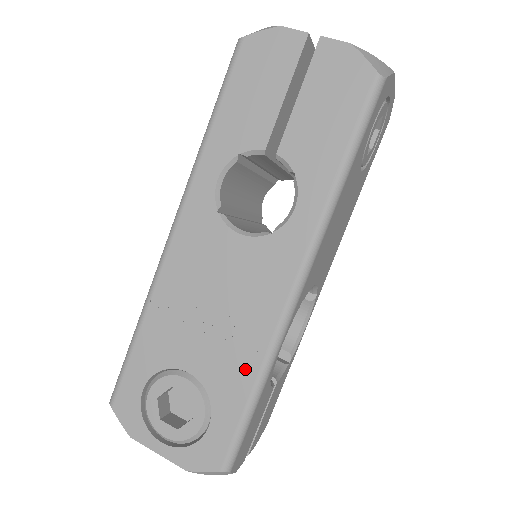
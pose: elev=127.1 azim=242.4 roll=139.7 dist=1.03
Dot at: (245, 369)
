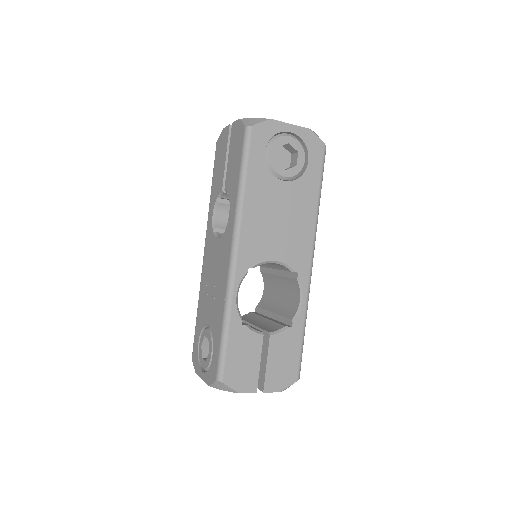
Dot at: (220, 313)
